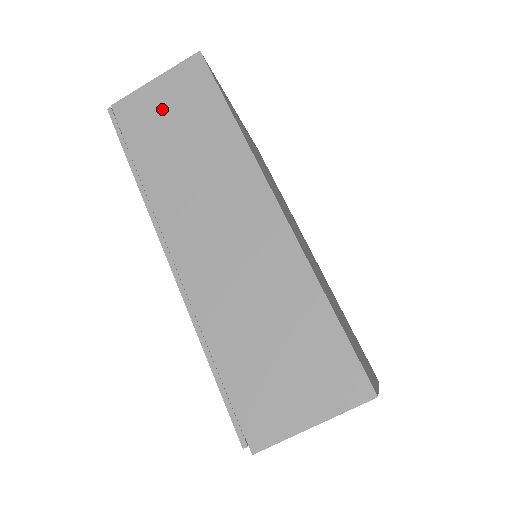
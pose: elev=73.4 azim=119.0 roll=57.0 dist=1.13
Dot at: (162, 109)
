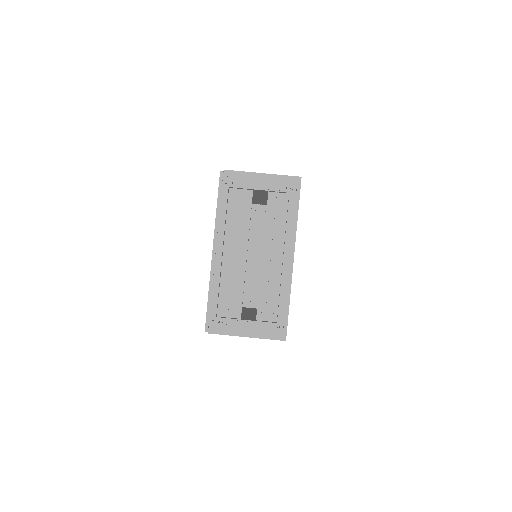
Dot at: (259, 202)
